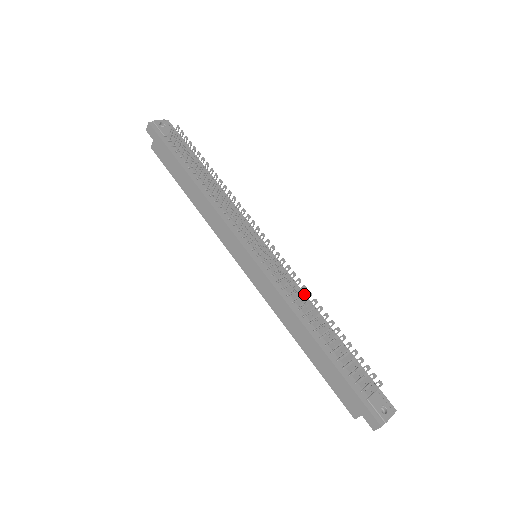
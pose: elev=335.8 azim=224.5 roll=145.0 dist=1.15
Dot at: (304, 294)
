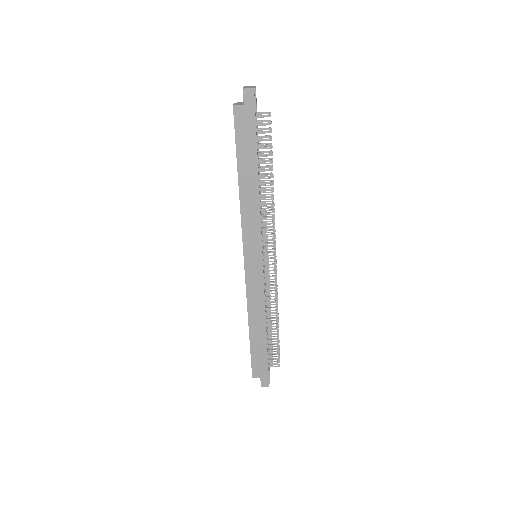
Dot at: occluded
